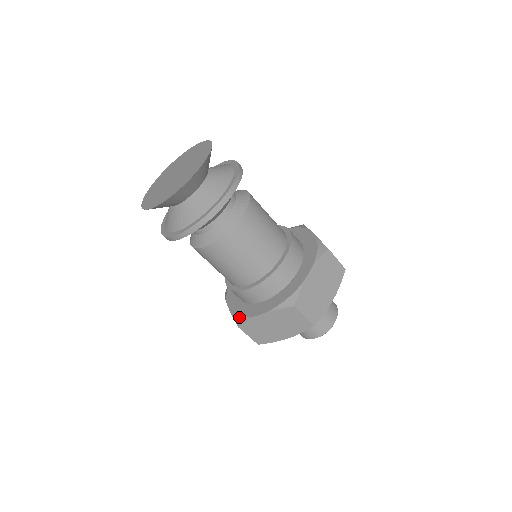
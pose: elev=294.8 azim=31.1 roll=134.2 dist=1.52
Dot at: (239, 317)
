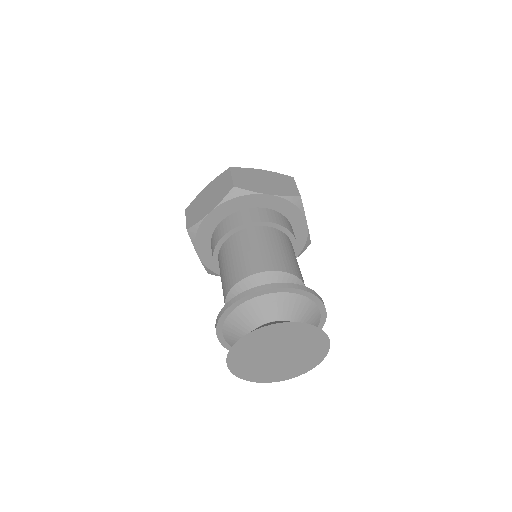
Dot at: (213, 273)
